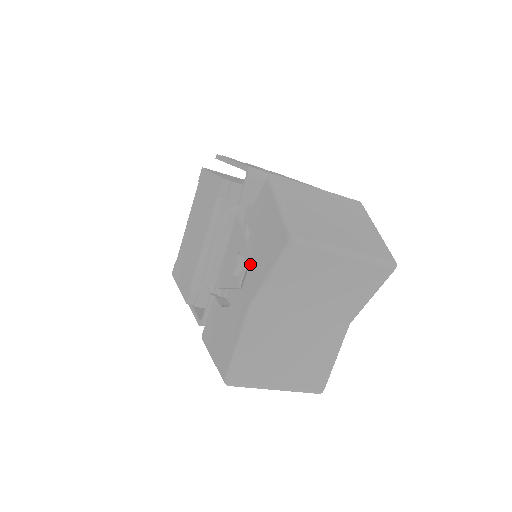
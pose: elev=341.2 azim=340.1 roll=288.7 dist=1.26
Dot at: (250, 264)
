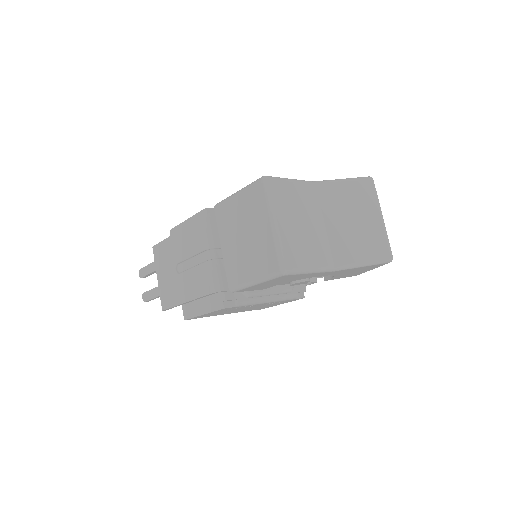
Dot at: occluded
